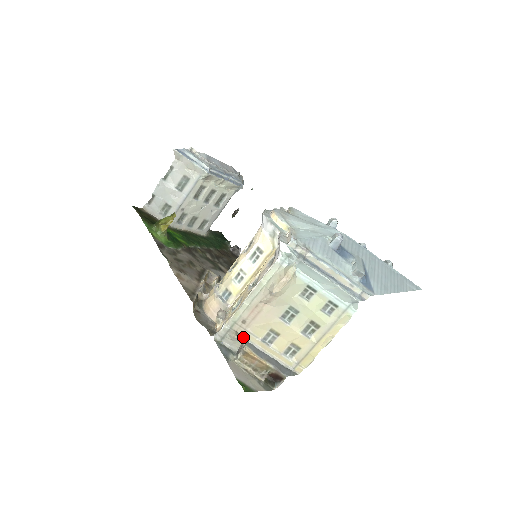
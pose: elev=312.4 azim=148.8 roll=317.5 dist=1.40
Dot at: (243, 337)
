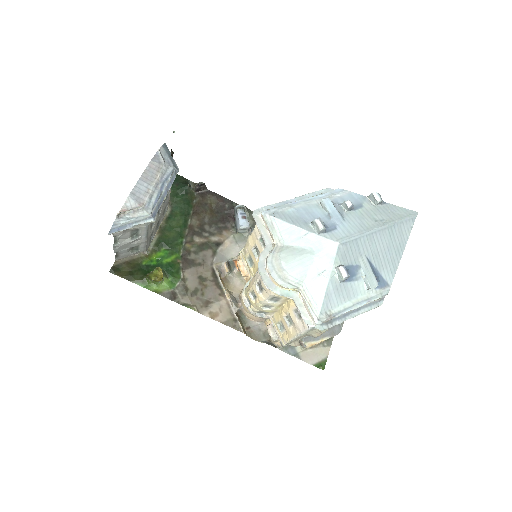
Dot at: (299, 339)
